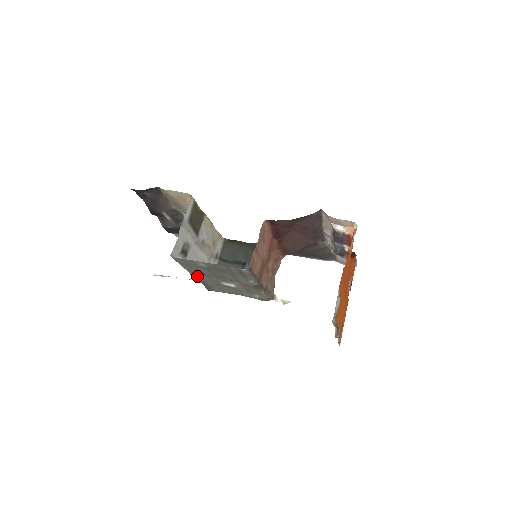
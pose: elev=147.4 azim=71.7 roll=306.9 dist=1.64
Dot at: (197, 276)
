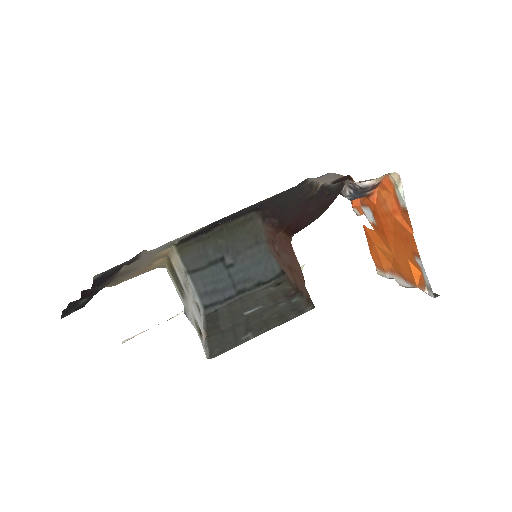
Dot at: (216, 331)
